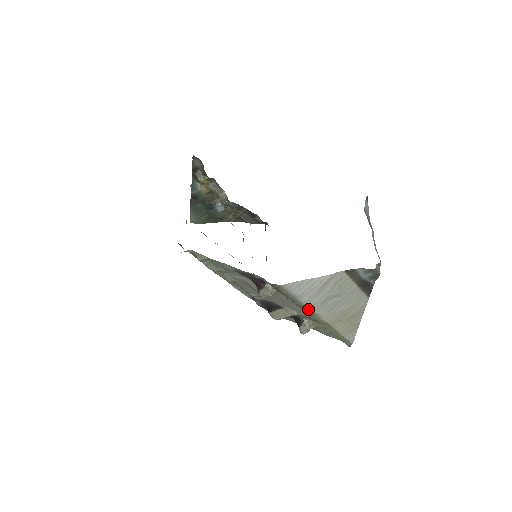
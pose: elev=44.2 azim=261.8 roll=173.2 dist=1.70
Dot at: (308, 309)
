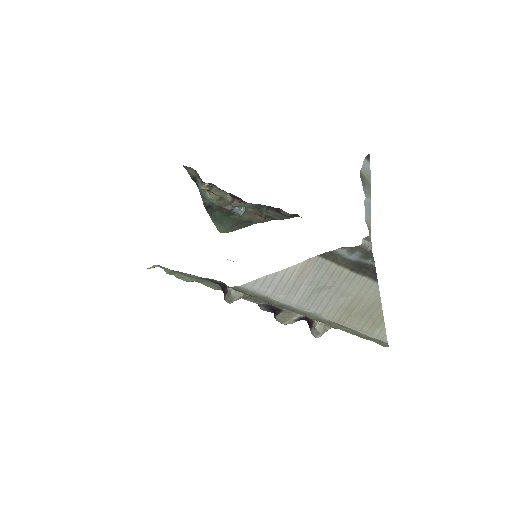
Dot at: (294, 309)
